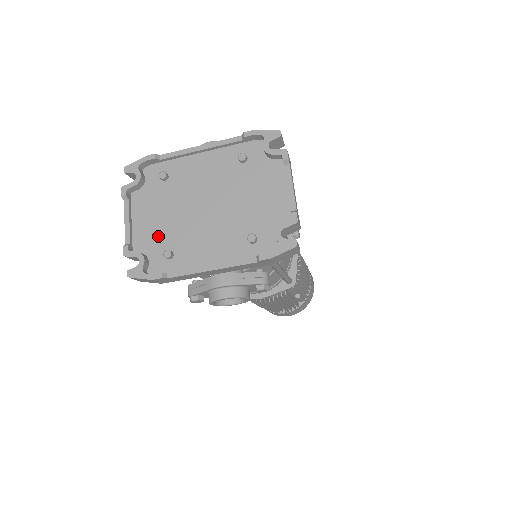
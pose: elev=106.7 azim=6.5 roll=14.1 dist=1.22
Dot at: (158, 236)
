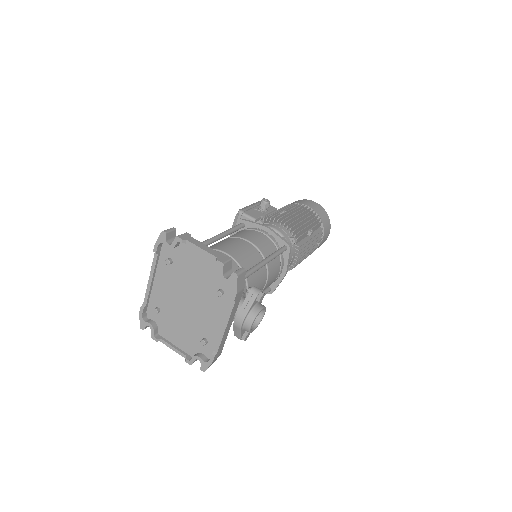
Dot at: (191, 339)
